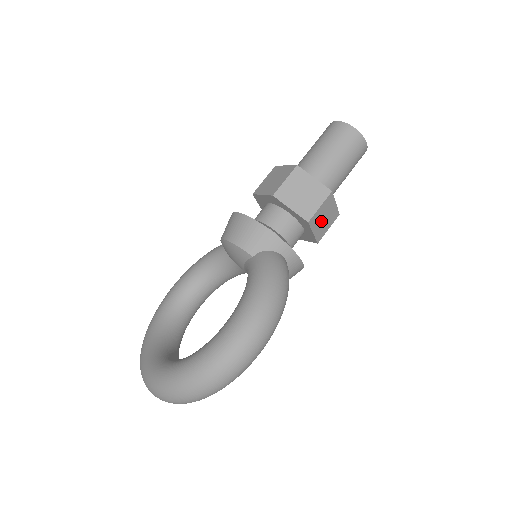
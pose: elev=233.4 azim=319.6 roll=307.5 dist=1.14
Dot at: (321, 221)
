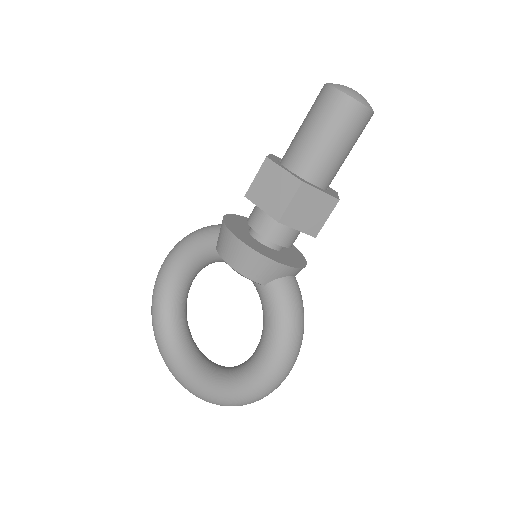
Dot at: occluded
